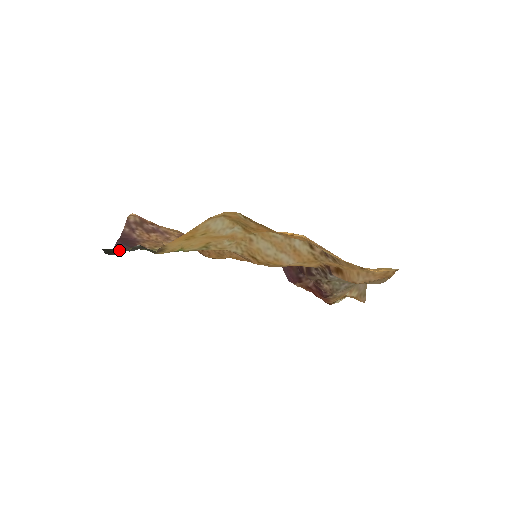
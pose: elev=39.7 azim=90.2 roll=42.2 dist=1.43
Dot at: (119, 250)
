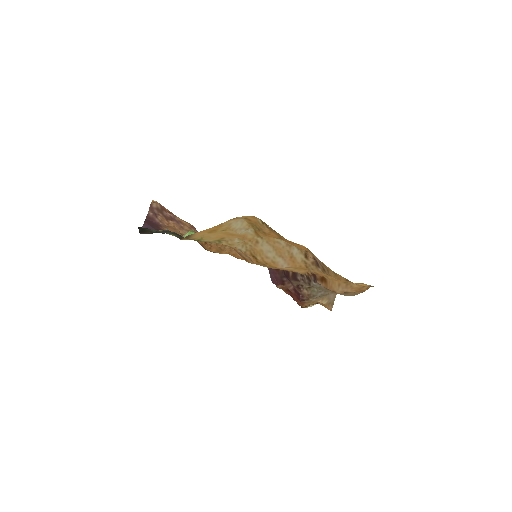
Dot at: (152, 231)
